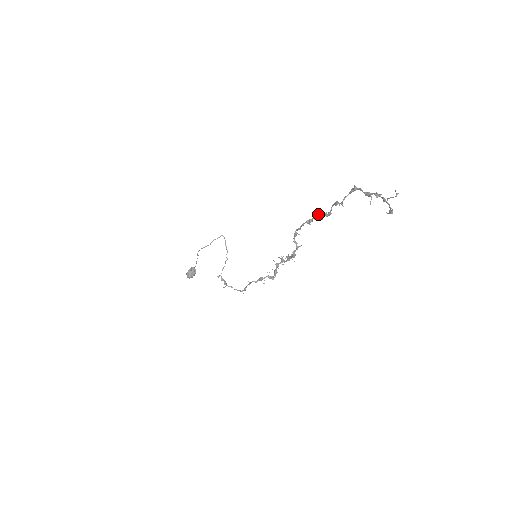
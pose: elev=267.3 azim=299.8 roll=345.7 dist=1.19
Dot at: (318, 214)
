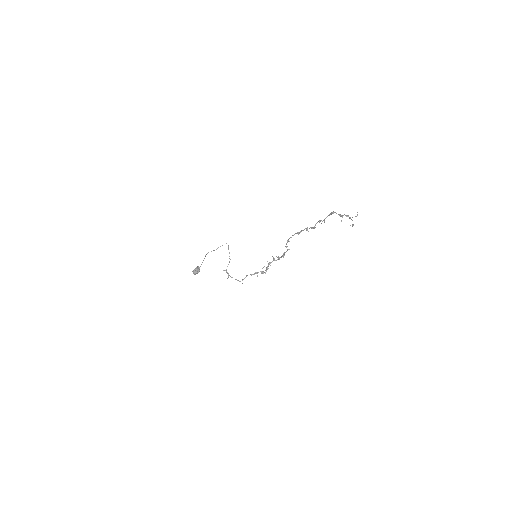
Dot at: (306, 228)
